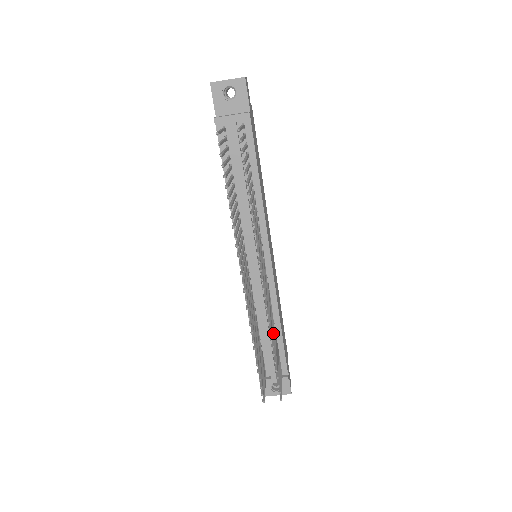
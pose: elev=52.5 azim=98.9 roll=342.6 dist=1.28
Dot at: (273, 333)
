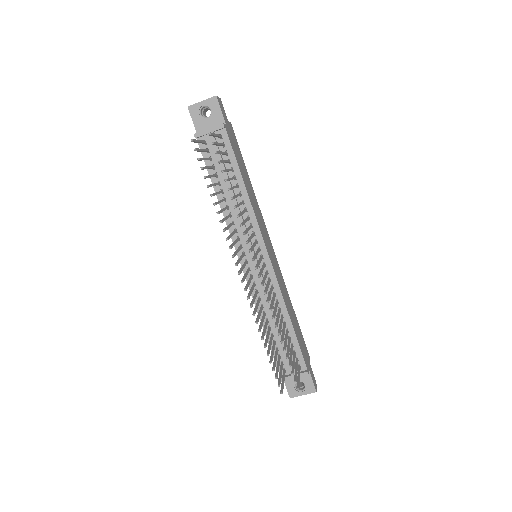
Dot at: (280, 324)
